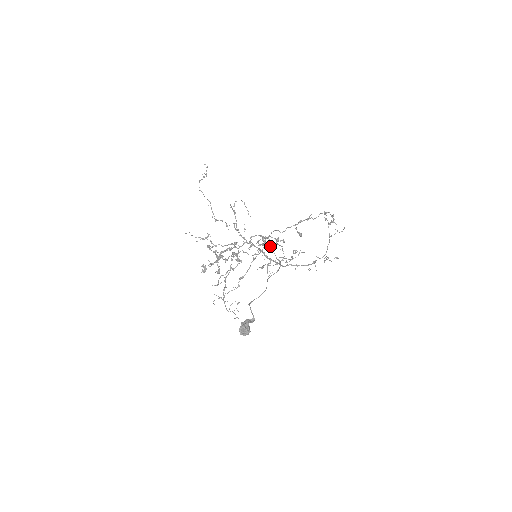
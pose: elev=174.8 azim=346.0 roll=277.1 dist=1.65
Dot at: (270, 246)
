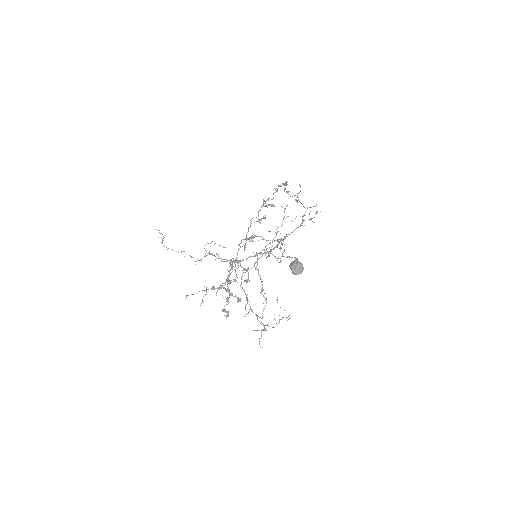
Dot at: occluded
